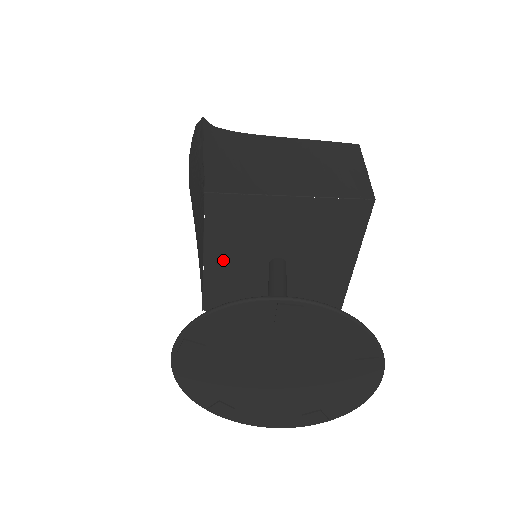
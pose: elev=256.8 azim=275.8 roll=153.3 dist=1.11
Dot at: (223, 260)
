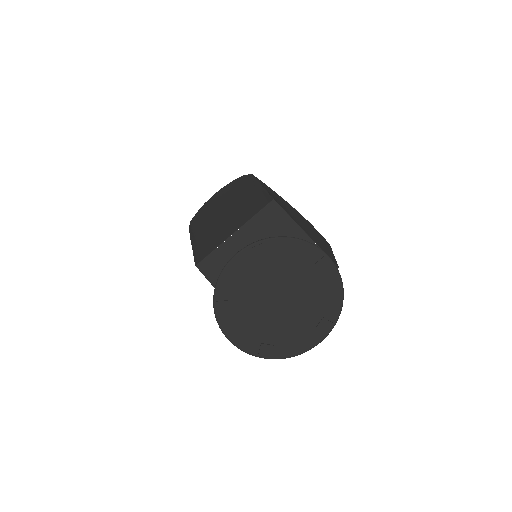
Dot at: (242, 243)
